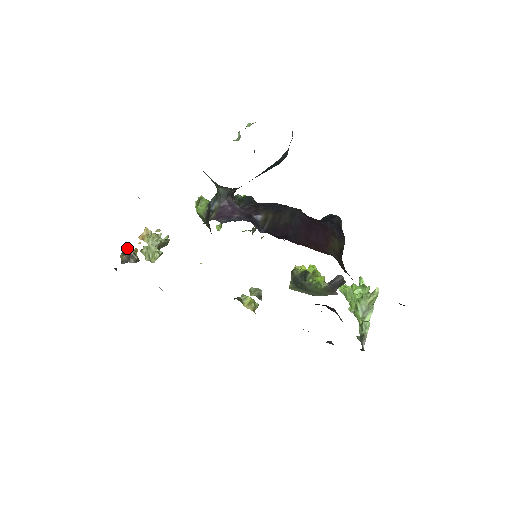
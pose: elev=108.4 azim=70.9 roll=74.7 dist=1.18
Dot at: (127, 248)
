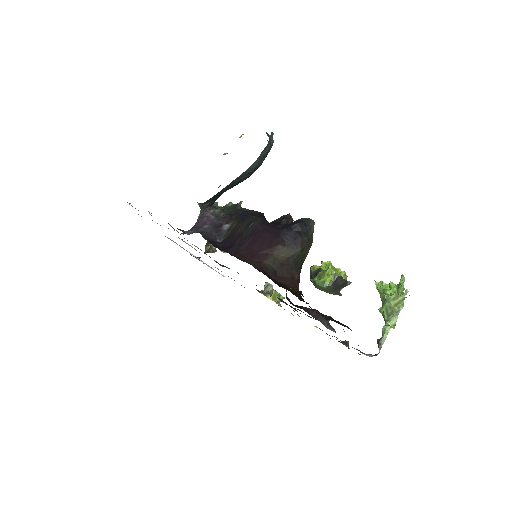
Dot at: occluded
